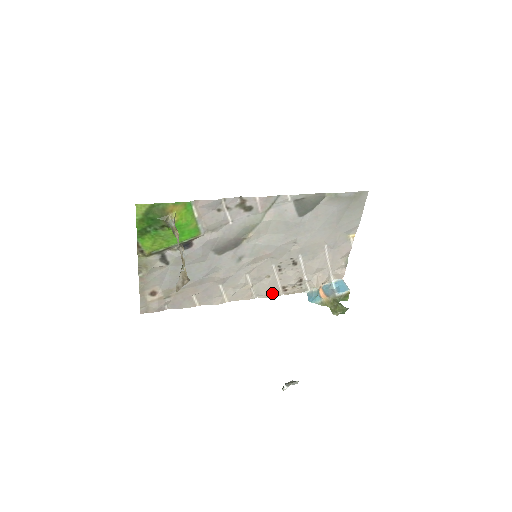
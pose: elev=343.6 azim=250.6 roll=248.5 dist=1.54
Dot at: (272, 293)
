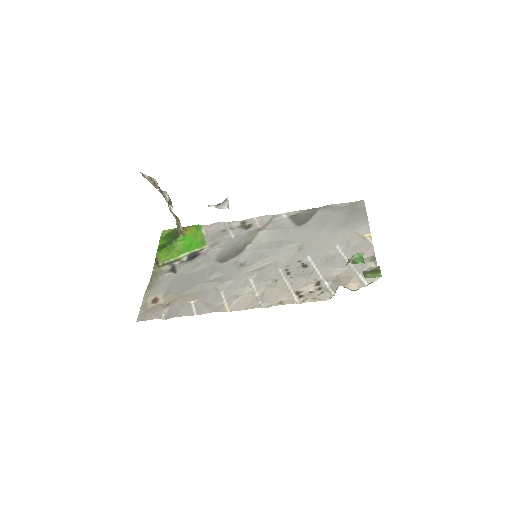
Dot at: (284, 301)
